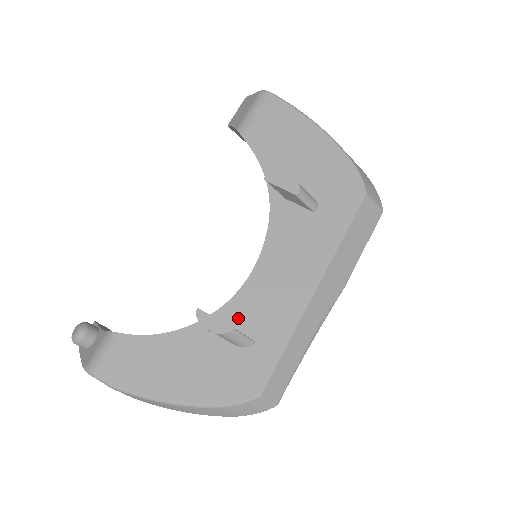
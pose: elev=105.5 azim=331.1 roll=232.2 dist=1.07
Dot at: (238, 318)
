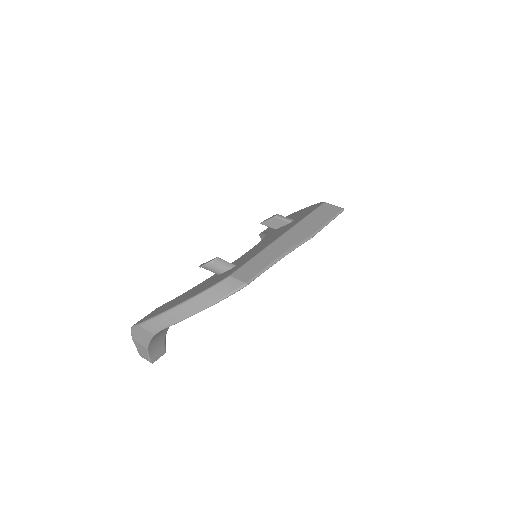
Dot at: occluded
